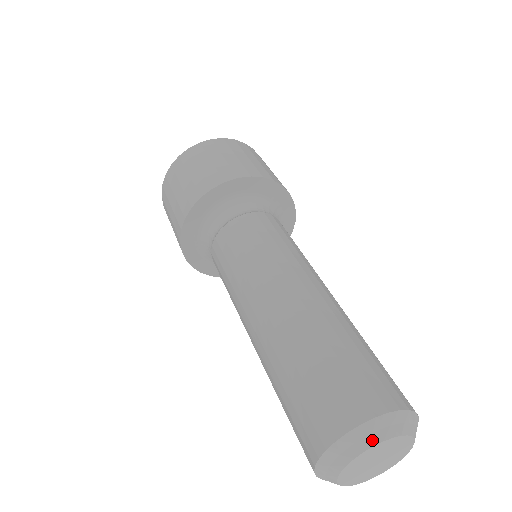
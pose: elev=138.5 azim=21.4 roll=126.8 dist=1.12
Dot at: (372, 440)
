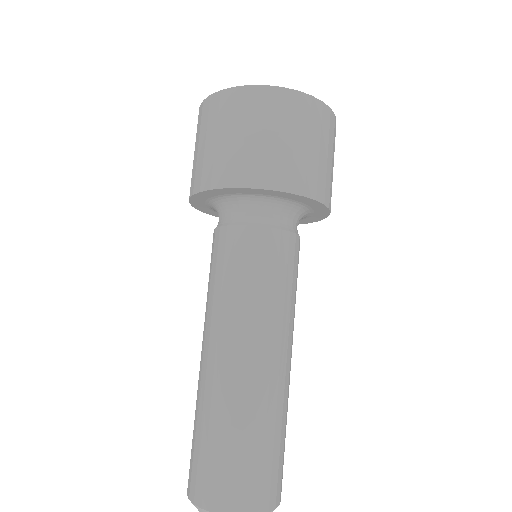
Dot at: out of frame
